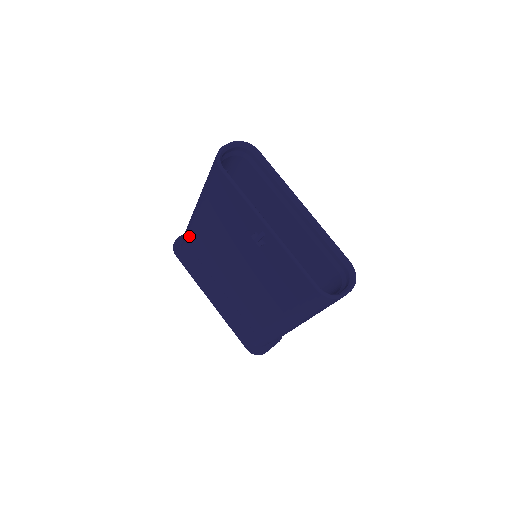
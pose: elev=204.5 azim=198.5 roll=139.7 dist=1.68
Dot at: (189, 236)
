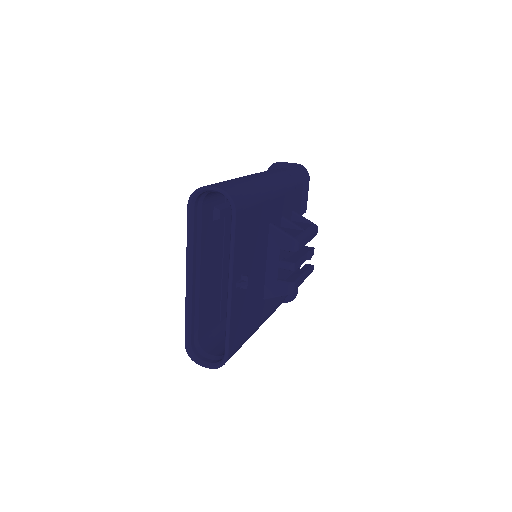
Dot at: occluded
